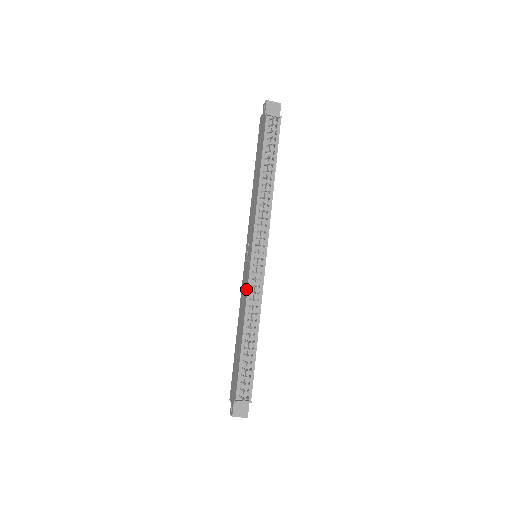
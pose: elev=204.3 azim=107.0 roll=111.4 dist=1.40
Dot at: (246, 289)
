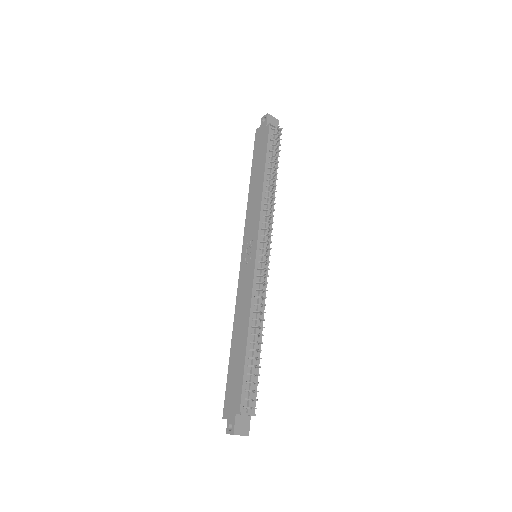
Dot at: (250, 287)
